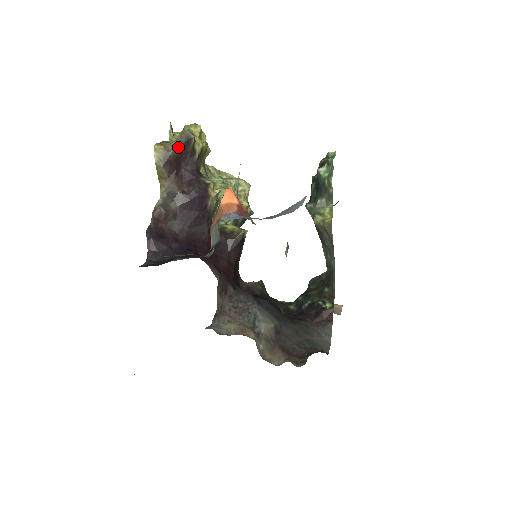
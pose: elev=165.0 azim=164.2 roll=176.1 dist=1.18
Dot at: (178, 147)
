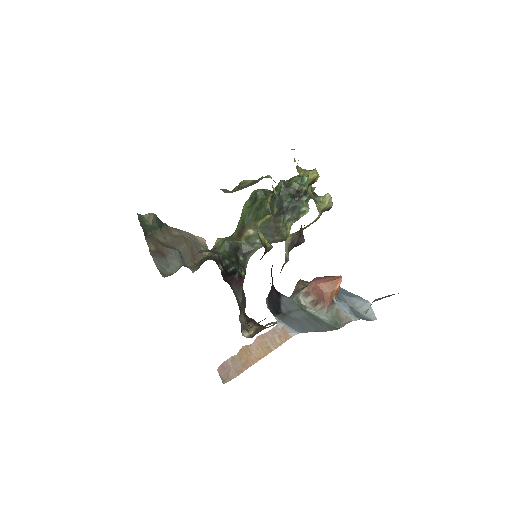
Dot at: (321, 214)
